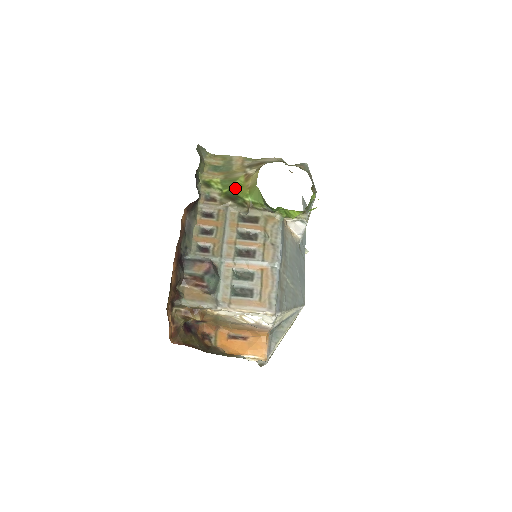
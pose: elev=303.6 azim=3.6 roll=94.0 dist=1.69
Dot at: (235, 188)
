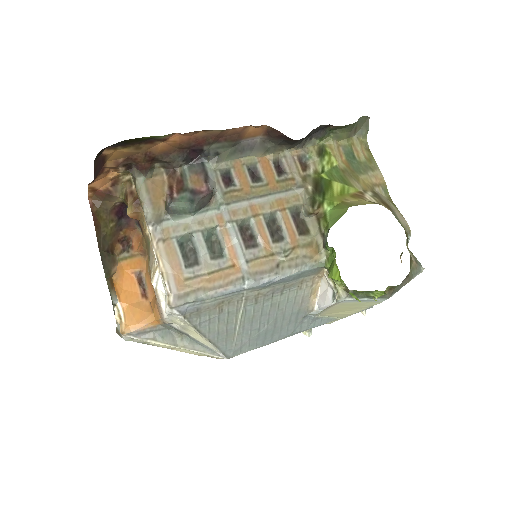
Dot at: (334, 186)
